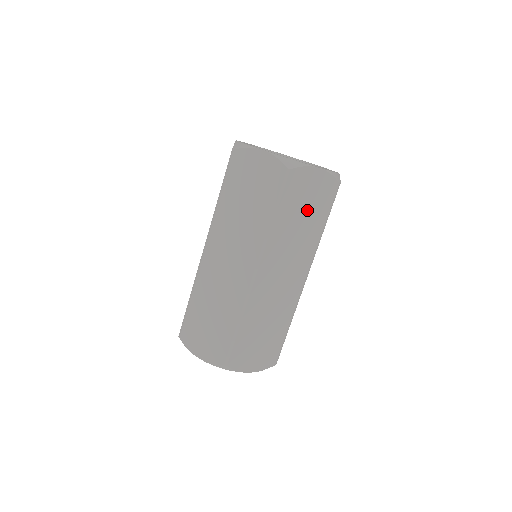
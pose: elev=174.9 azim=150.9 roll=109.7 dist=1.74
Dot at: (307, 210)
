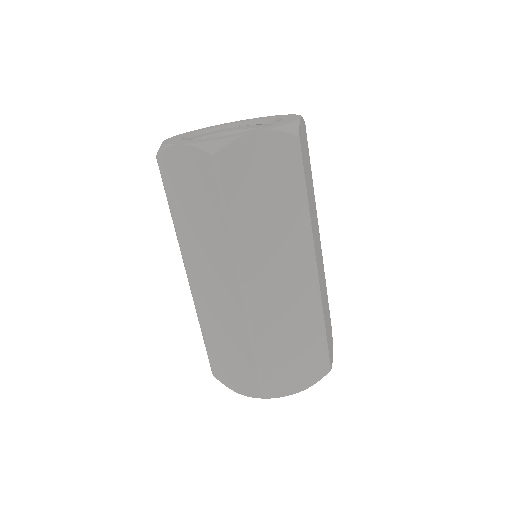
Dot at: (269, 189)
